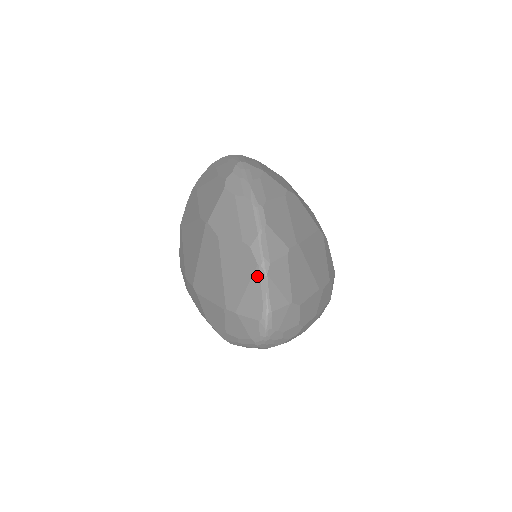
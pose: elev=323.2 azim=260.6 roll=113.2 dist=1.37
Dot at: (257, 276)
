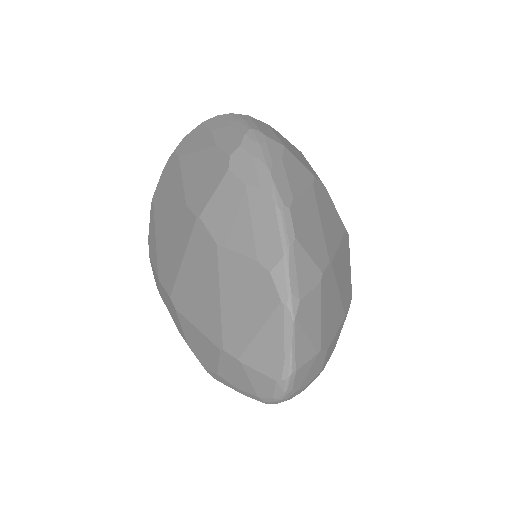
Dot at: (279, 318)
